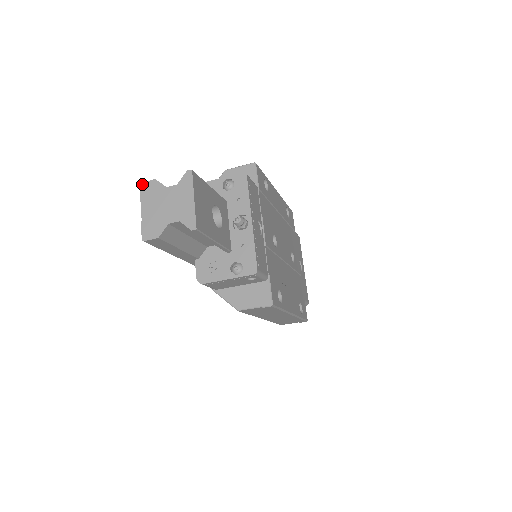
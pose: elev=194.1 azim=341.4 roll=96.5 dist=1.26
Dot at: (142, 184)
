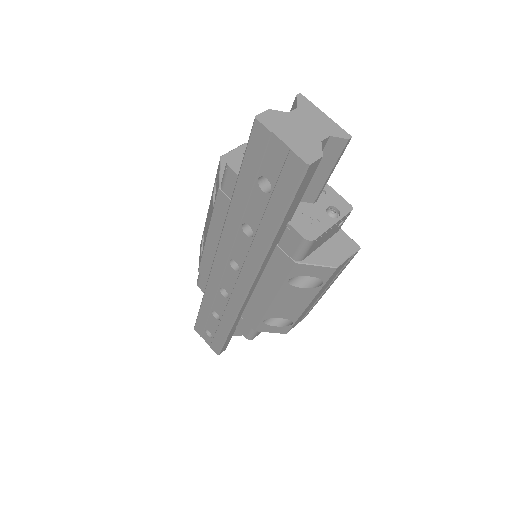
Dot at: (258, 116)
